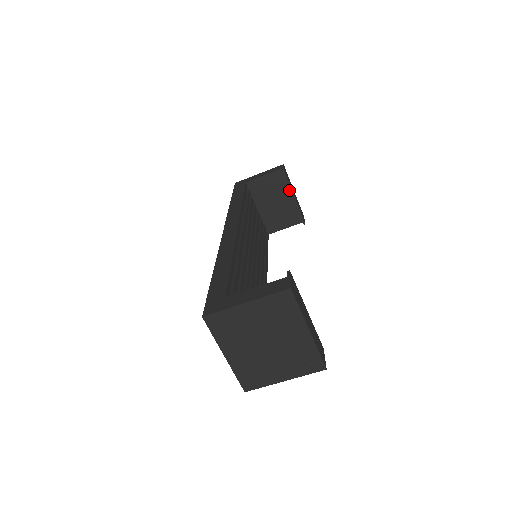
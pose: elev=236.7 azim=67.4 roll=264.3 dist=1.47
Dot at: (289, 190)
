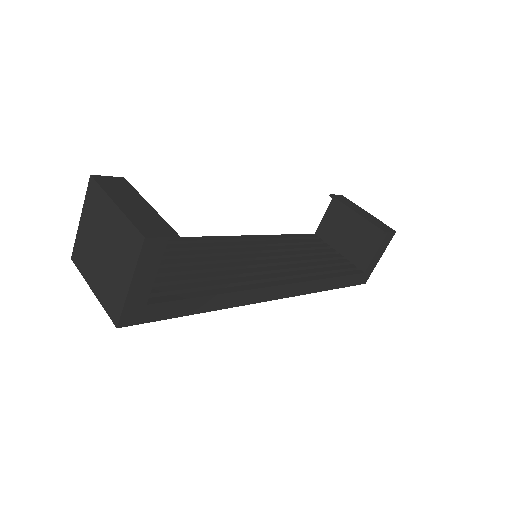
Dot at: occluded
